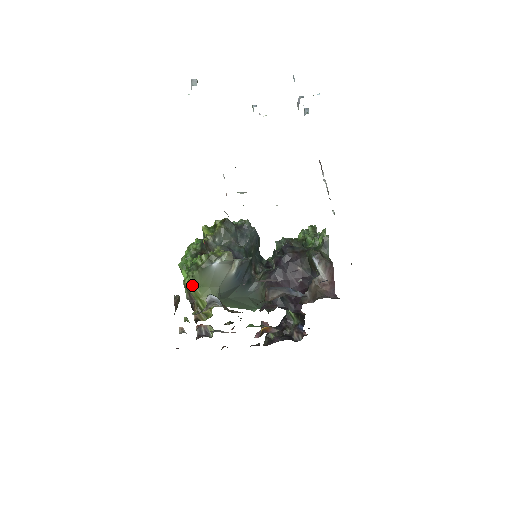
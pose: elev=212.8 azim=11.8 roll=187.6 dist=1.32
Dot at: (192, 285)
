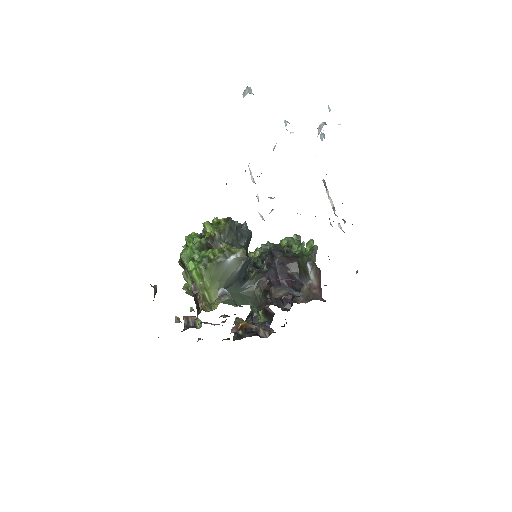
Dot at: (200, 277)
